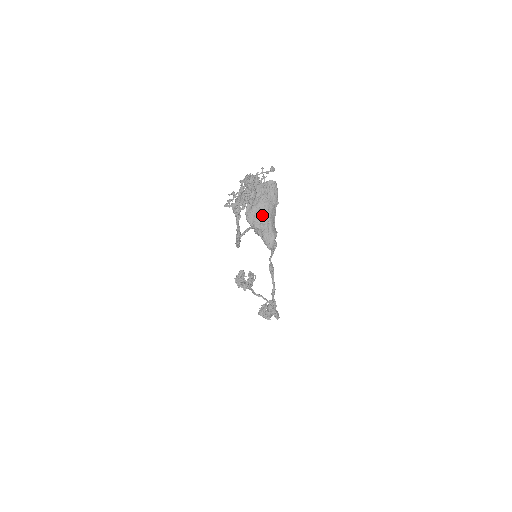
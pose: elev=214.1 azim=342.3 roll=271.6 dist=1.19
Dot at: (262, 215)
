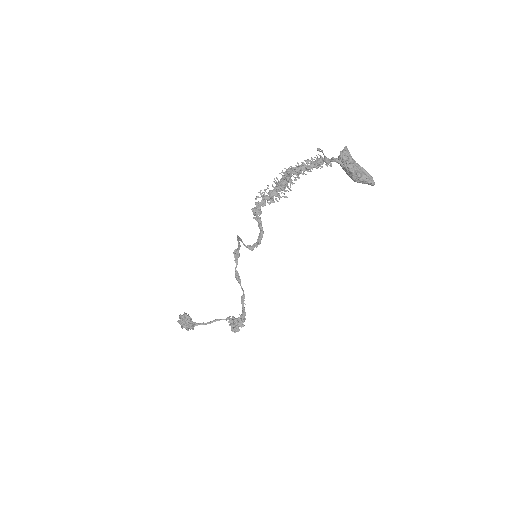
Dot at: (358, 167)
